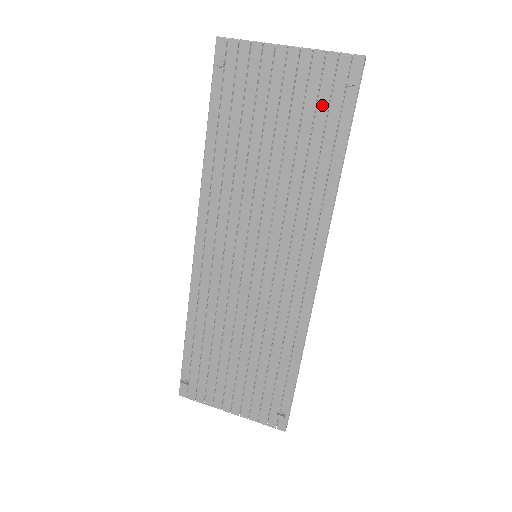
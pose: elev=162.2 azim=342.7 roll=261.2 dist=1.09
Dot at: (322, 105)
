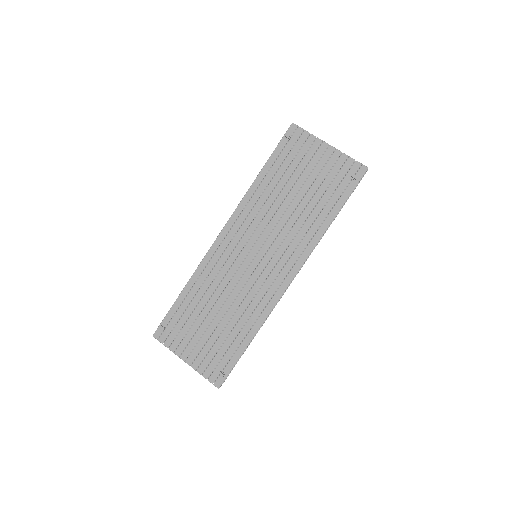
Dot at: (335, 183)
